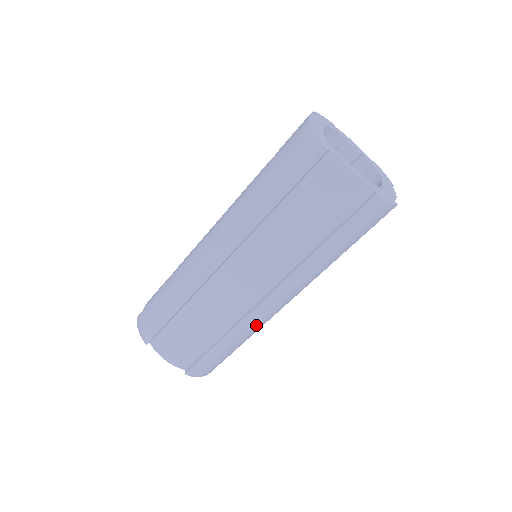
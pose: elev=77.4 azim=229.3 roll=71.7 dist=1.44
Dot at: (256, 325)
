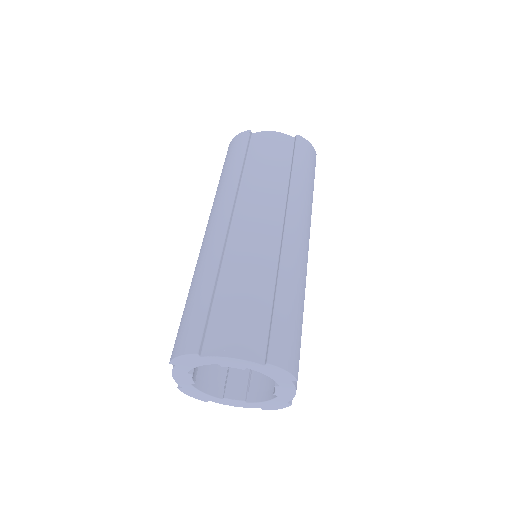
Dot at: (297, 265)
